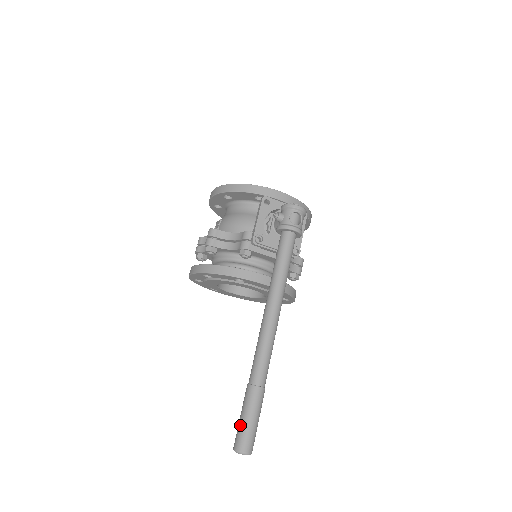
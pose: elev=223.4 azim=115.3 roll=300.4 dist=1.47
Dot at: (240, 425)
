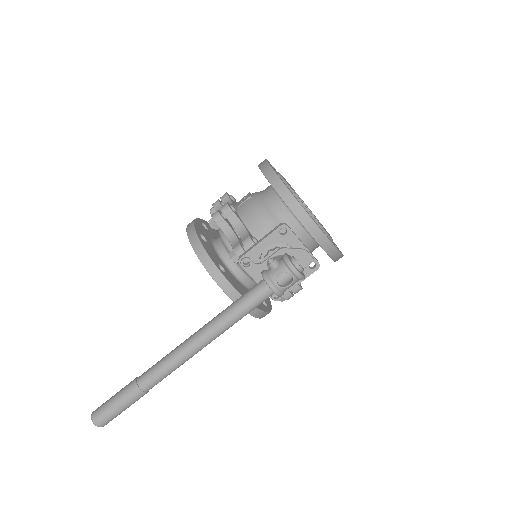
Dot at: (107, 403)
